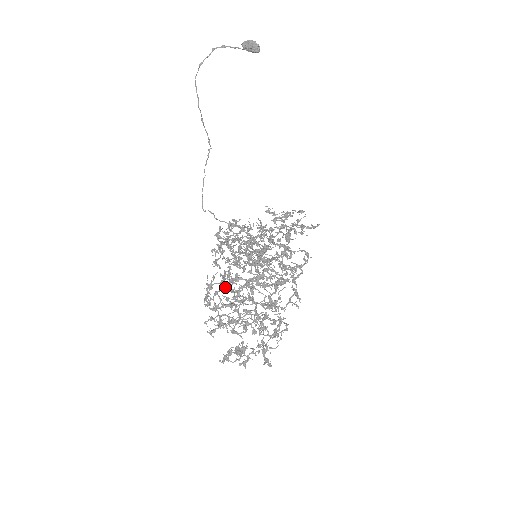
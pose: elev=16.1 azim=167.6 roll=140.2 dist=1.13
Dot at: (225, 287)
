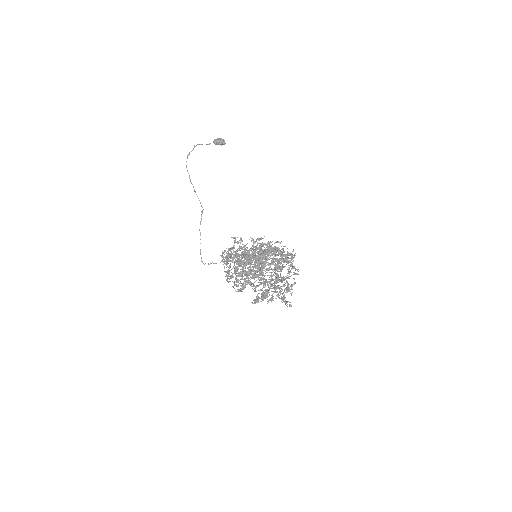
Dot at: occluded
